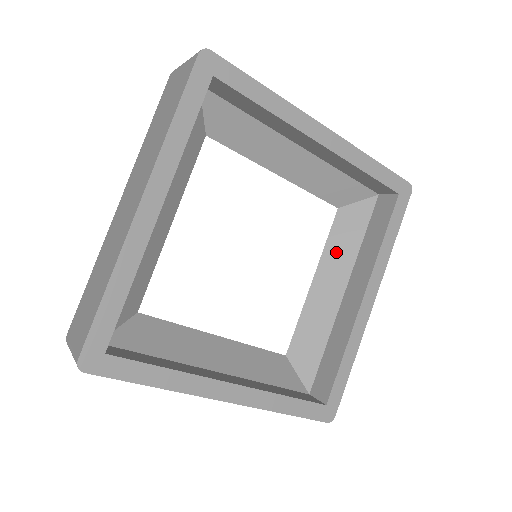
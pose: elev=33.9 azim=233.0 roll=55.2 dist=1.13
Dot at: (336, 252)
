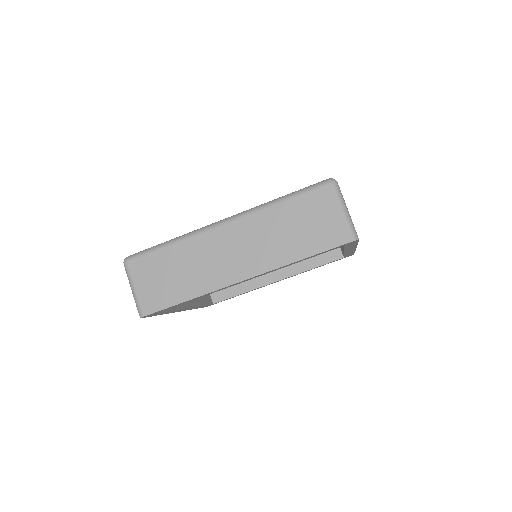
Dot at: occluded
